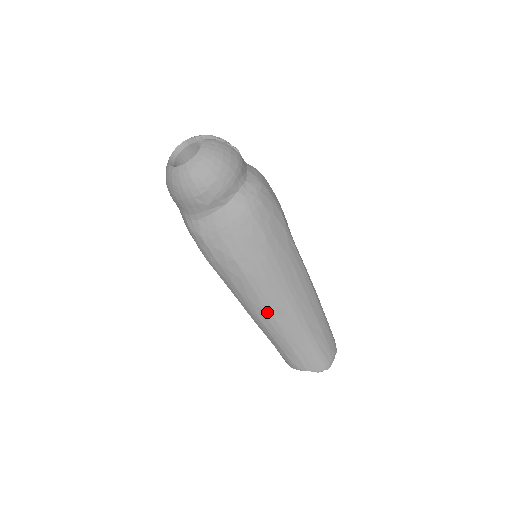
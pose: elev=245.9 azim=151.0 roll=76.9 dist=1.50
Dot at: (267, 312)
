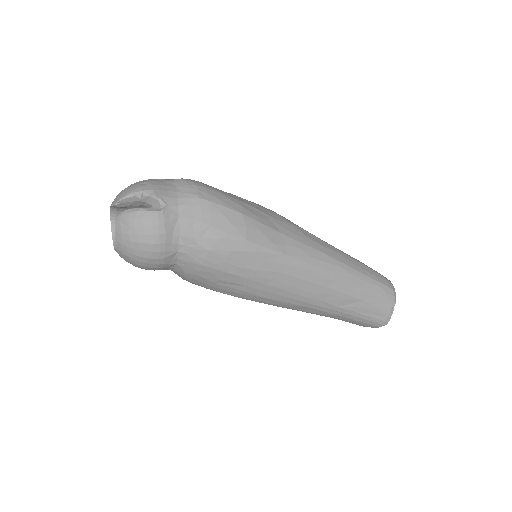
Dot at: (287, 308)
